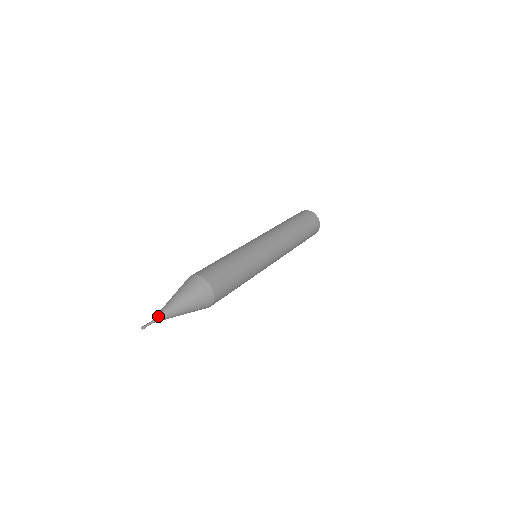
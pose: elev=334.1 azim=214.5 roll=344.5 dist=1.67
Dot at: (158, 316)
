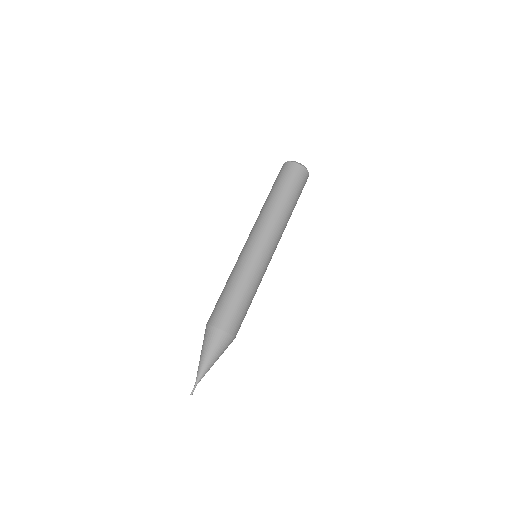
Dot at: occluded
